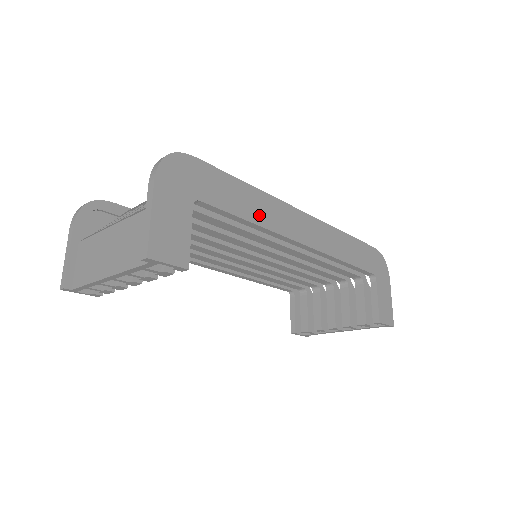
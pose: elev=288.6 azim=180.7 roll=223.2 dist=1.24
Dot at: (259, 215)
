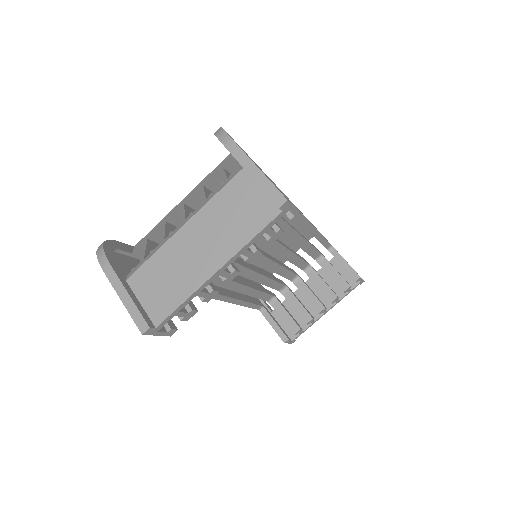
Dot at: occluded
